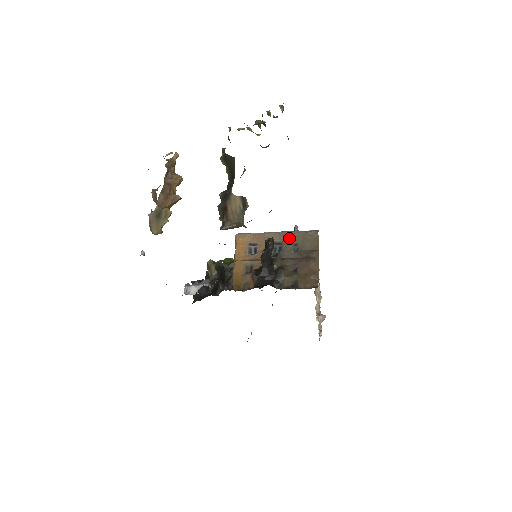
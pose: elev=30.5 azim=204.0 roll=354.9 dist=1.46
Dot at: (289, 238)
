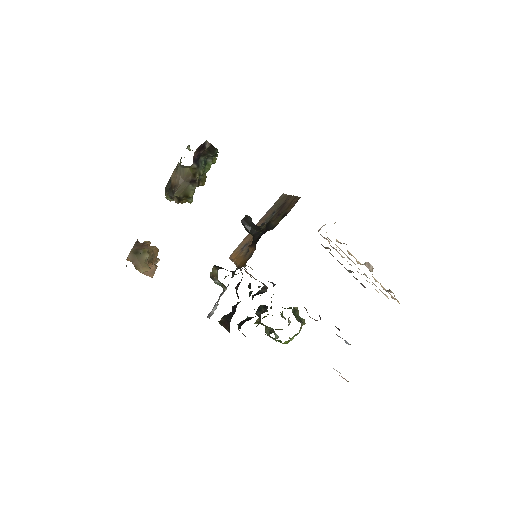
Dot at: (266, 217)
